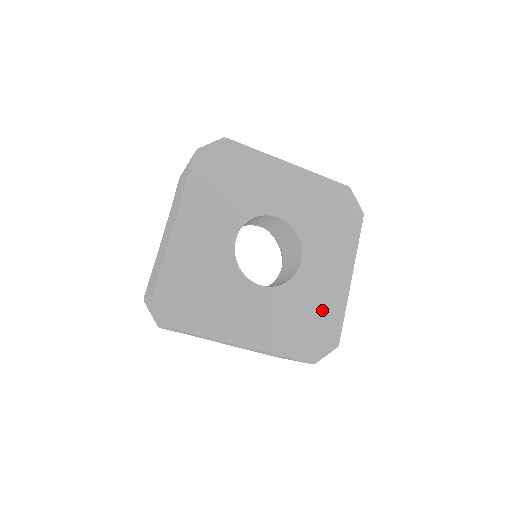
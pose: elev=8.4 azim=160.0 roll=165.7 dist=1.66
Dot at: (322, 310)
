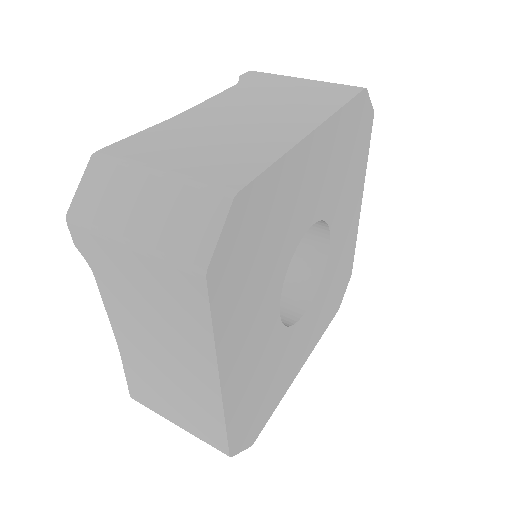
Dot at: (343, 264)
